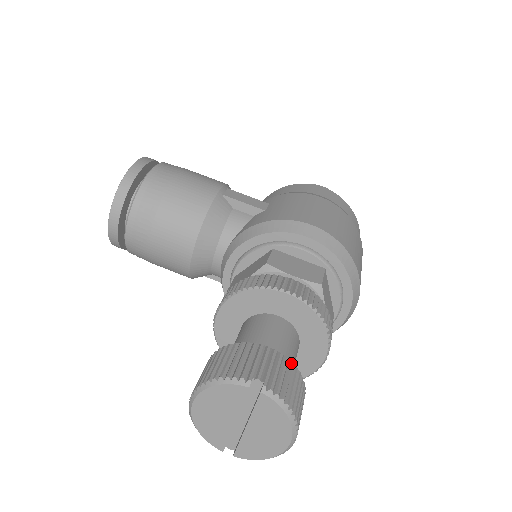
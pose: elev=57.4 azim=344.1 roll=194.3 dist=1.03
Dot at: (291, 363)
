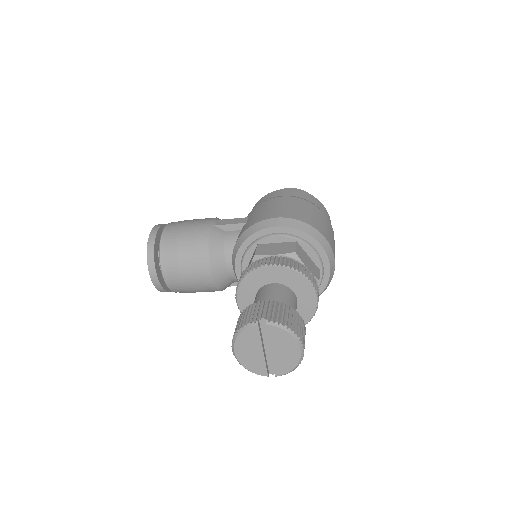
Dot at: (283, 304)
